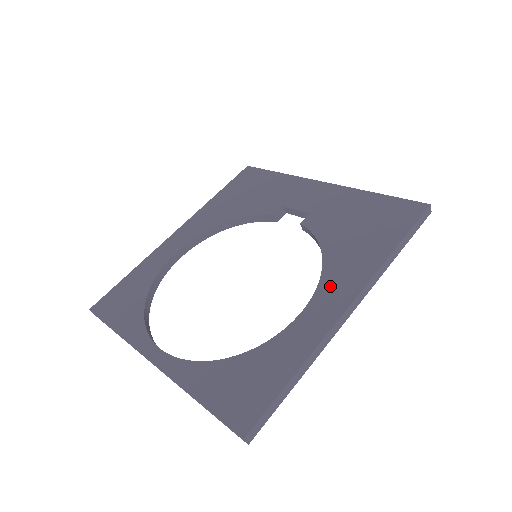
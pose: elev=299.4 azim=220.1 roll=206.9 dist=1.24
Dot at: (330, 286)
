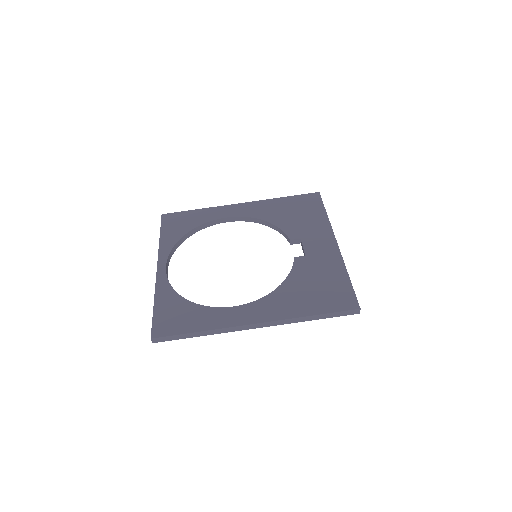
Dot at: (261, 306)
